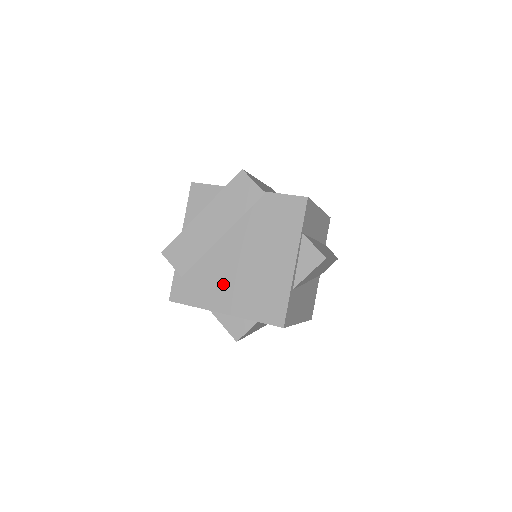
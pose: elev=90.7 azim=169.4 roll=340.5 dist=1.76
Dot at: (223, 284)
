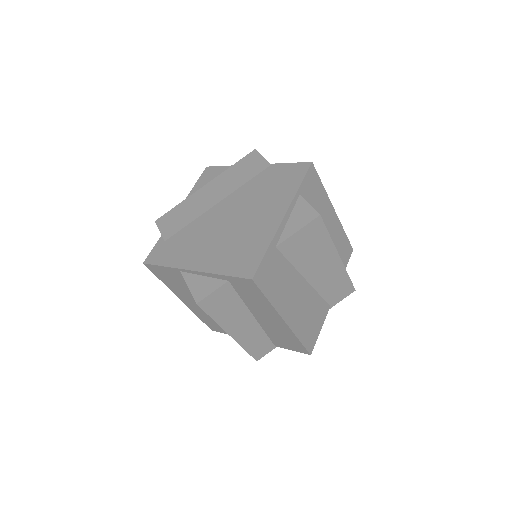
Dot at: (203, 243)
